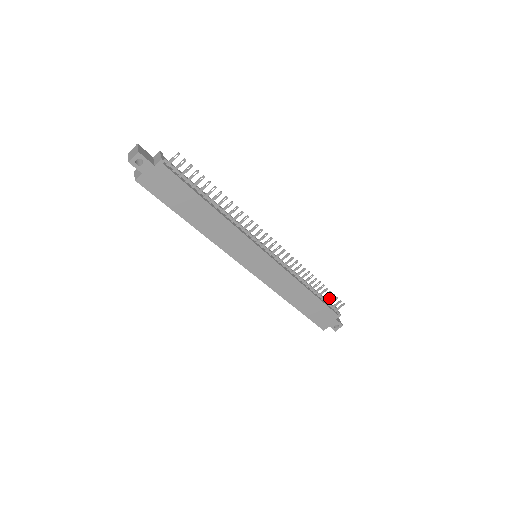
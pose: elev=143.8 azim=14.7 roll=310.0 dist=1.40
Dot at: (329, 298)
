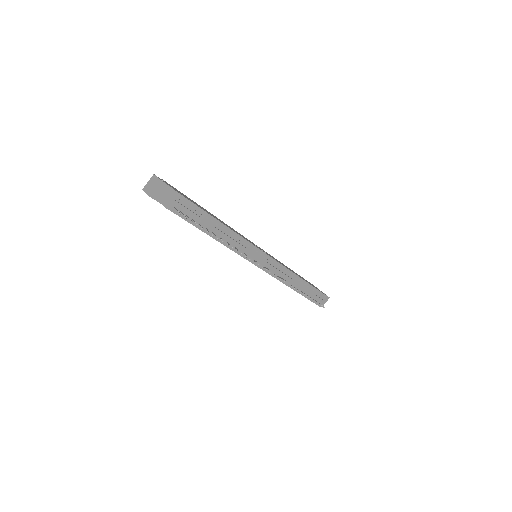
Dot at: occluded
